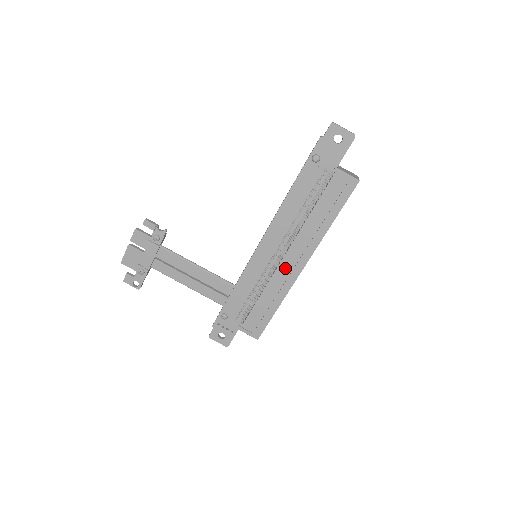
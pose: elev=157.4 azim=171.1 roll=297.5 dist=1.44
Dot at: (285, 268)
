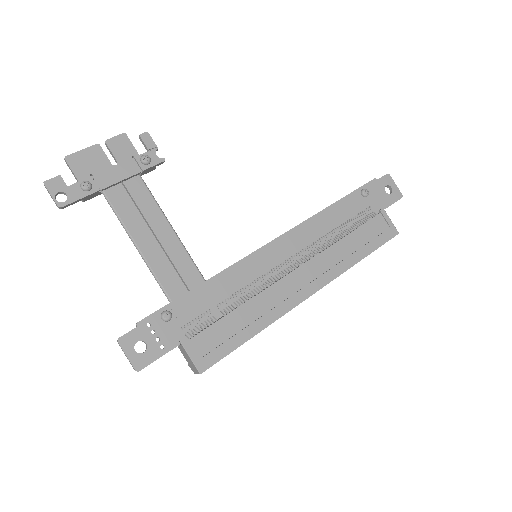
Dot at: (290, 284)
